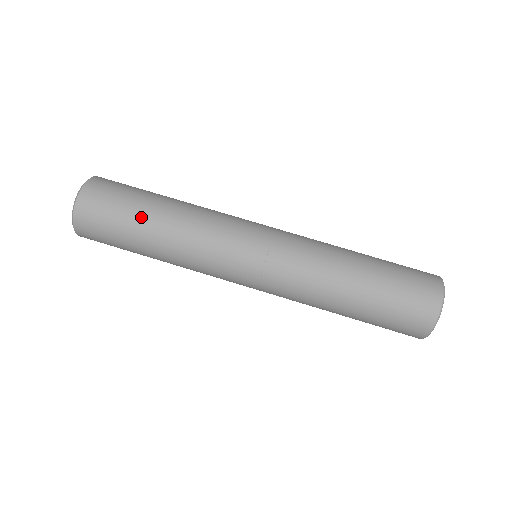
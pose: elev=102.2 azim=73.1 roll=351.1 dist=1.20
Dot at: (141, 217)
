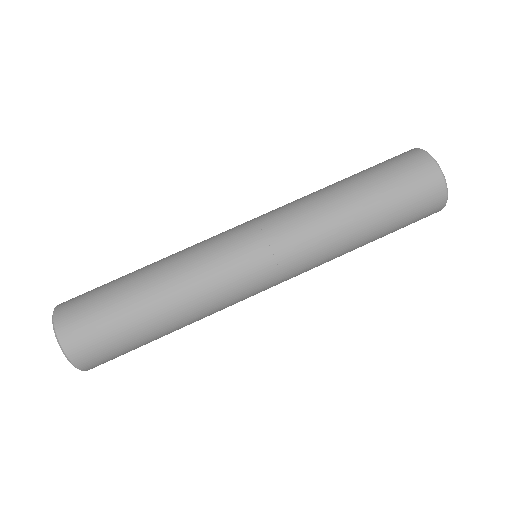
Dot at: (126, 288)
